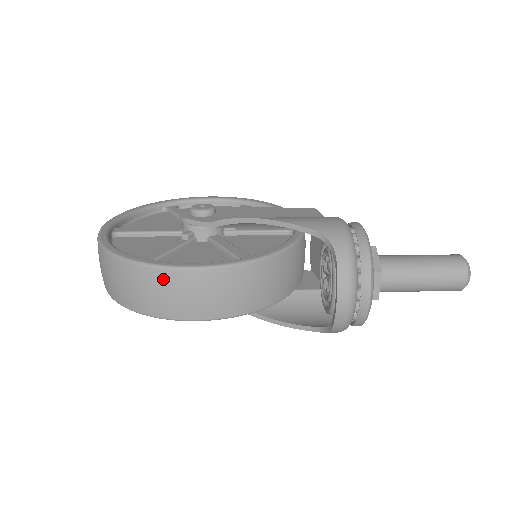
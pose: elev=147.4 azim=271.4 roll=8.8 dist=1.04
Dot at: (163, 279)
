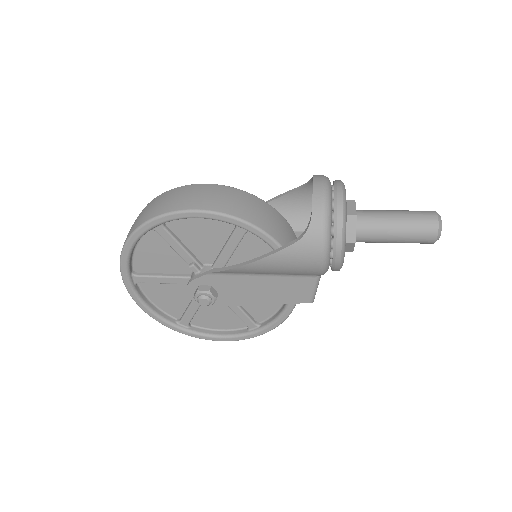
Dot at: (180, 190)
